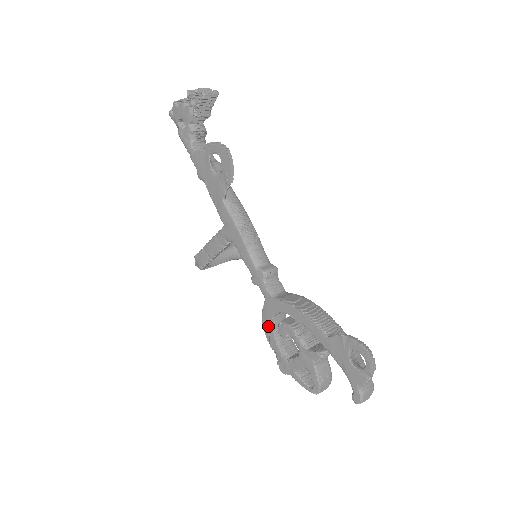
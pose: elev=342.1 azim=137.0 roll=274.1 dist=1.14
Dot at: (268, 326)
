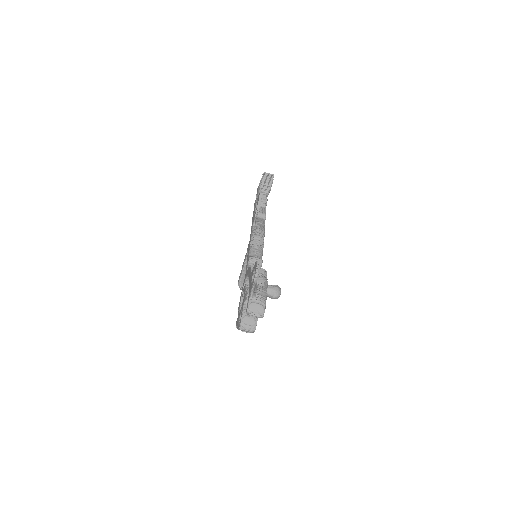
Dot at: (241, 295)
